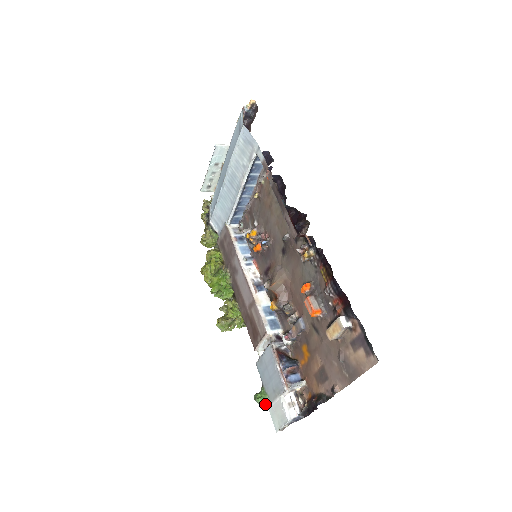
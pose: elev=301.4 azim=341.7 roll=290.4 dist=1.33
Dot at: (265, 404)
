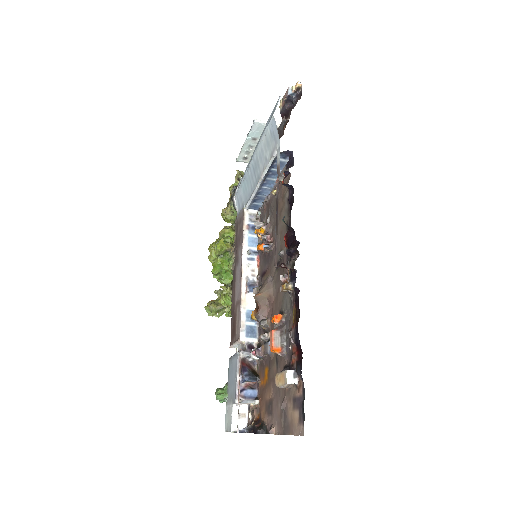
Dot at: (223, 401)
